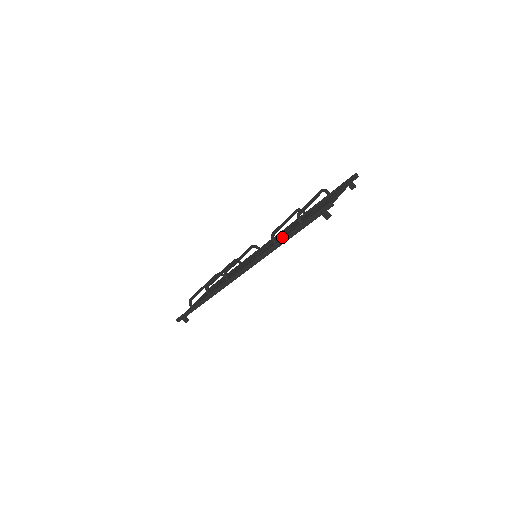
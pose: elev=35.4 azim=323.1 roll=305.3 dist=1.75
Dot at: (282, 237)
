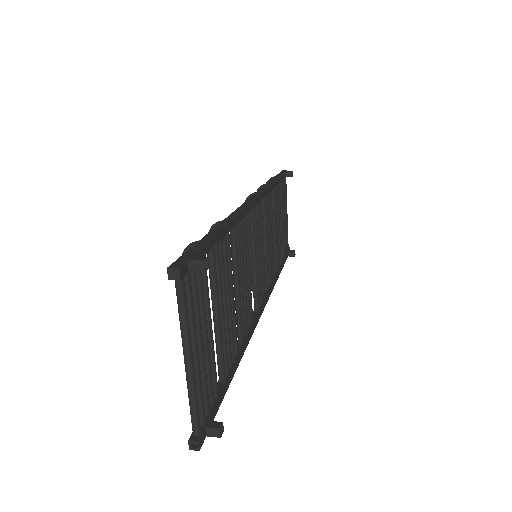
Dot at: (236, 314)
